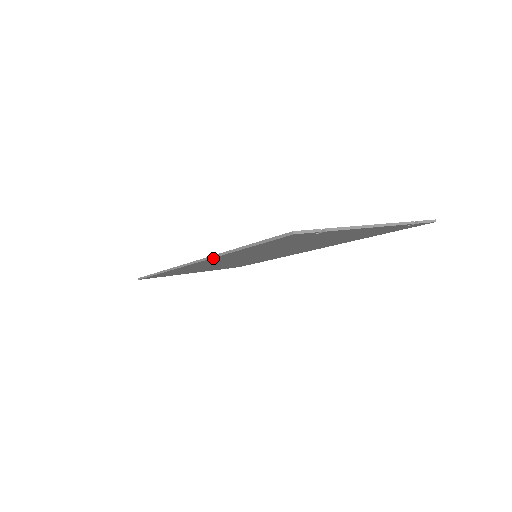
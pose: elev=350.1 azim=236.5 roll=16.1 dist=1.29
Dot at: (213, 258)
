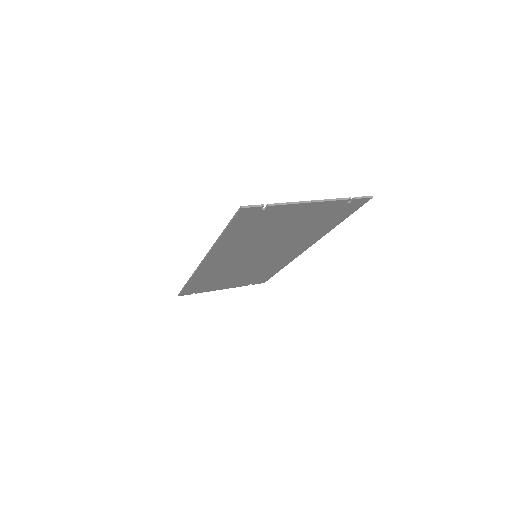
Dot at: (212, 252)
